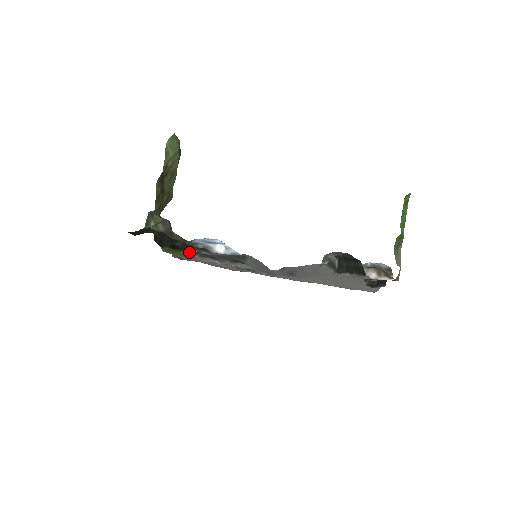
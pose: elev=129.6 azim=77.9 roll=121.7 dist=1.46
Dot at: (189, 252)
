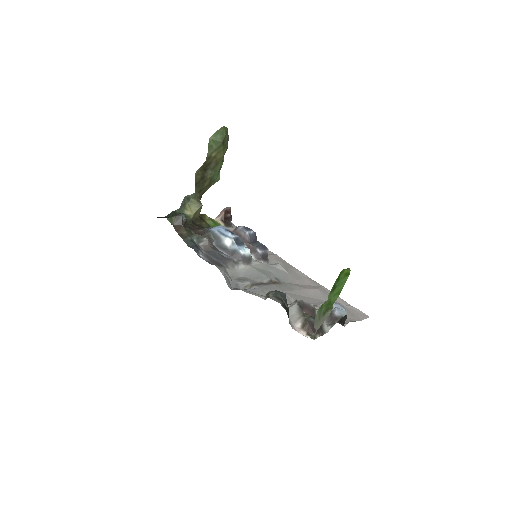
Dot at: occluded
